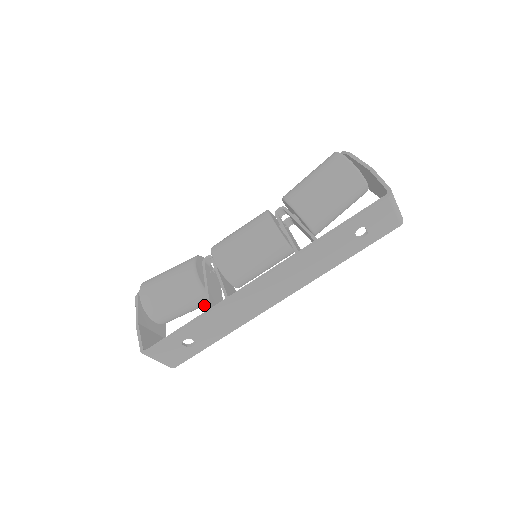
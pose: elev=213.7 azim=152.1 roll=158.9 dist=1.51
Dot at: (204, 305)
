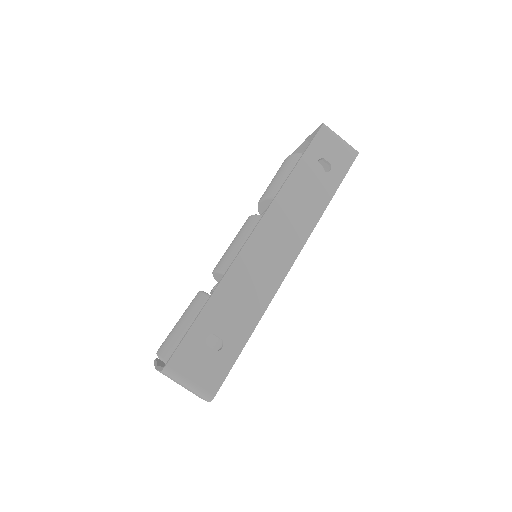
Dot at: occluded
